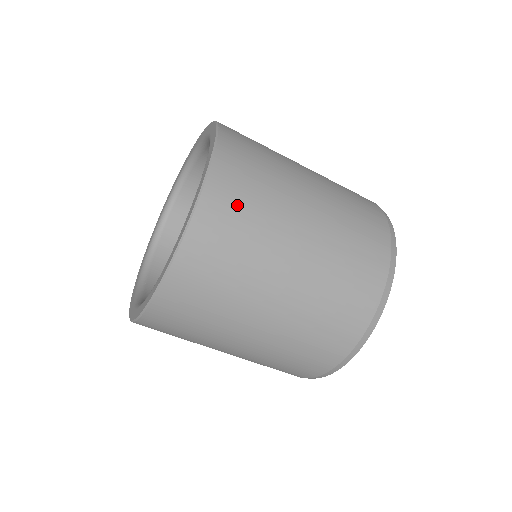
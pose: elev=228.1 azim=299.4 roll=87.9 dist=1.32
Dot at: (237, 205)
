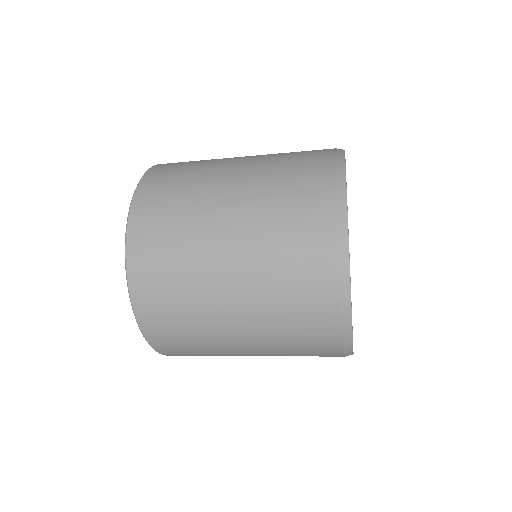
Dot at: (189, 354)
